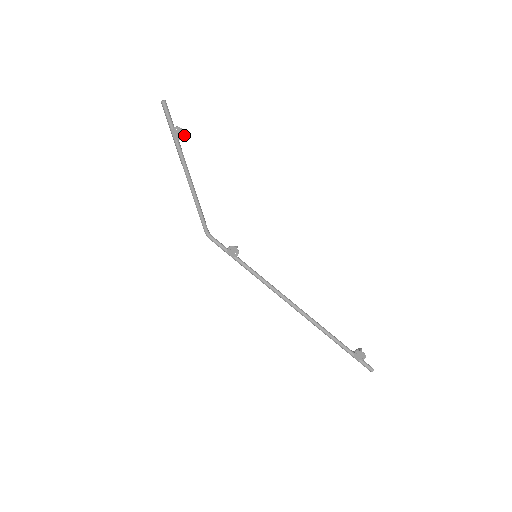
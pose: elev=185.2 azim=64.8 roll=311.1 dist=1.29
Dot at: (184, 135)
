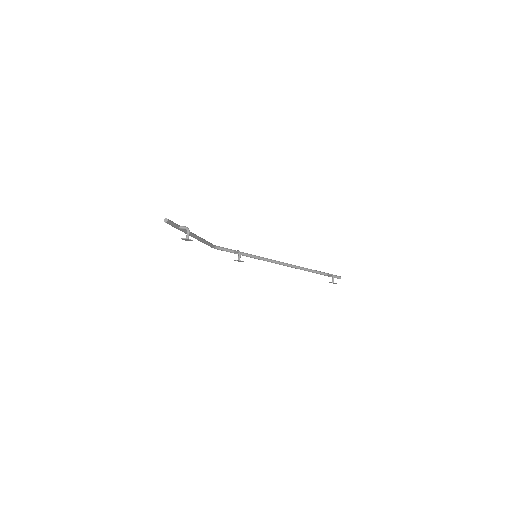
Dot at: occluded
